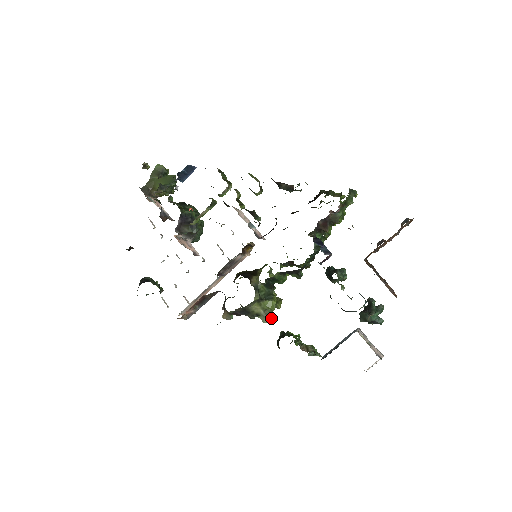
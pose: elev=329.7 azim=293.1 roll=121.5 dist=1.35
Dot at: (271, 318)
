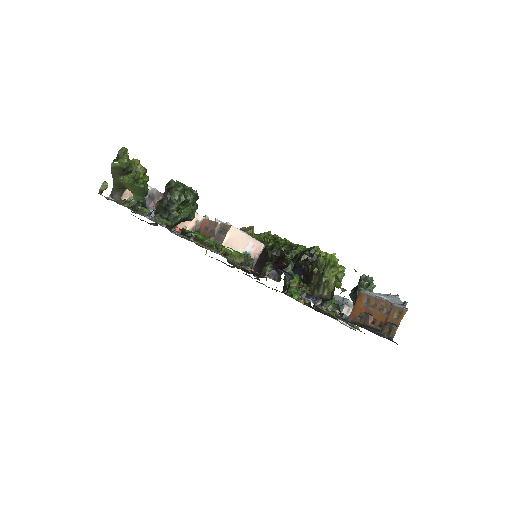
Dot at: occluded
